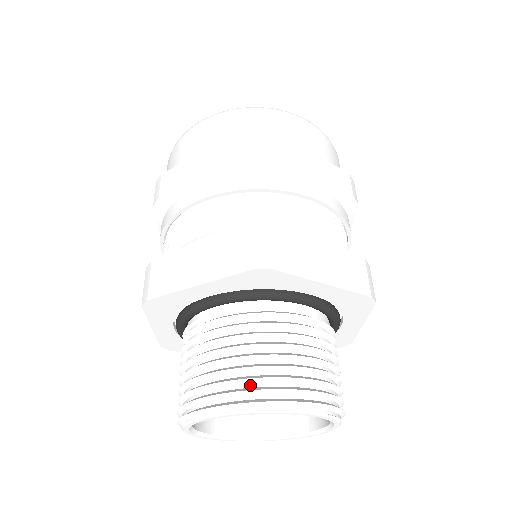
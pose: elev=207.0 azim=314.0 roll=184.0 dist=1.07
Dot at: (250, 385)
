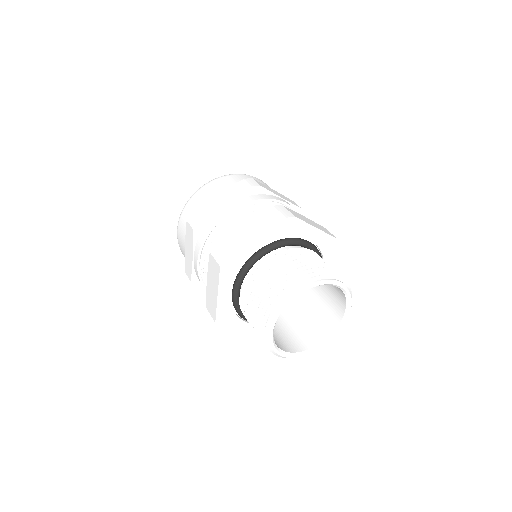
Dot at: (307, 274)
